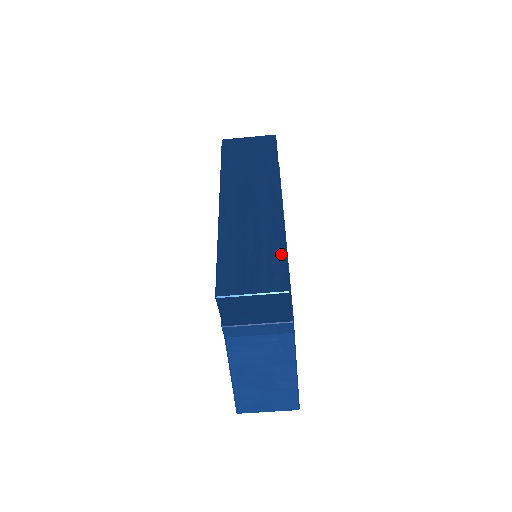
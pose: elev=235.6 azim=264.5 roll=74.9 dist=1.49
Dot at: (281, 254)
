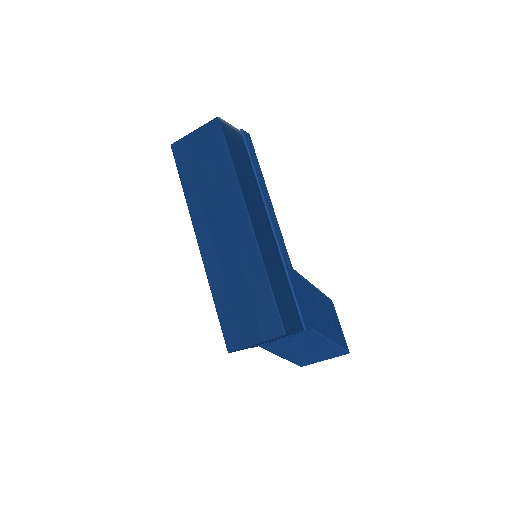
Dot at: (267, 292)
